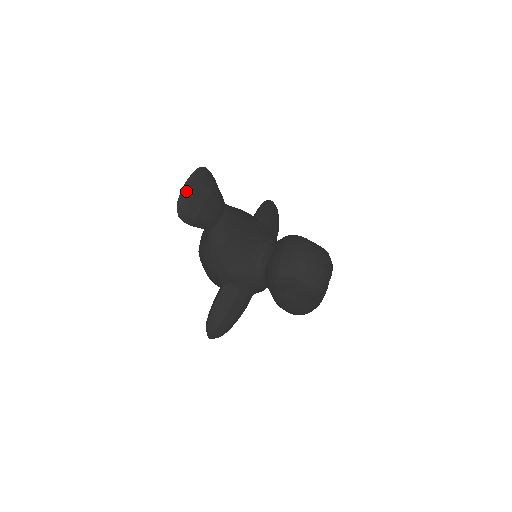
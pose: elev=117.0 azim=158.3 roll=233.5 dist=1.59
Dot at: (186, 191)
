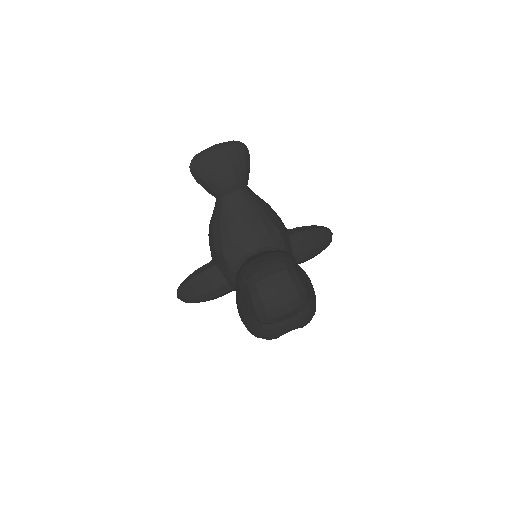
Dot at: (209, 151)
